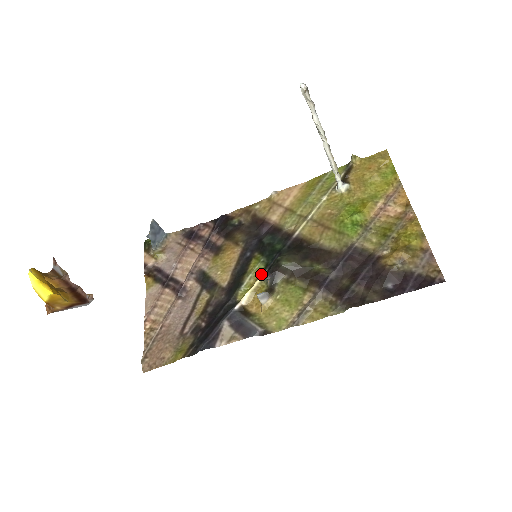
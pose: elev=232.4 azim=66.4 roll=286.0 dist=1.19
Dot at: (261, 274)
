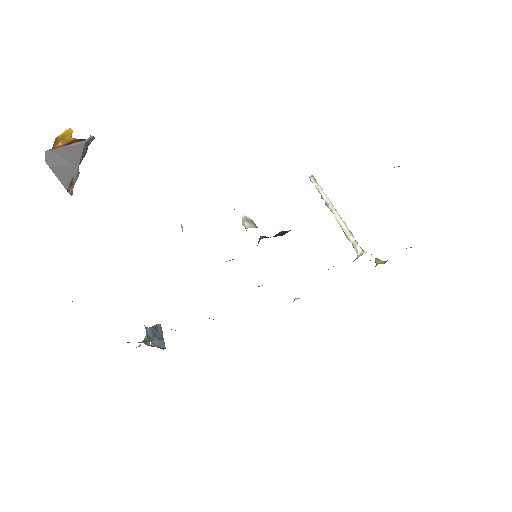
Dot at: occluded
